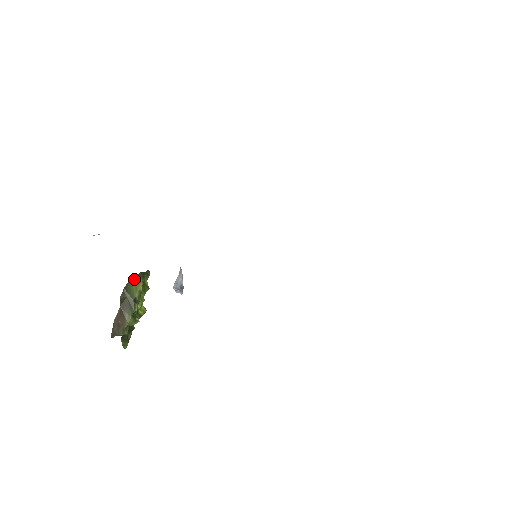
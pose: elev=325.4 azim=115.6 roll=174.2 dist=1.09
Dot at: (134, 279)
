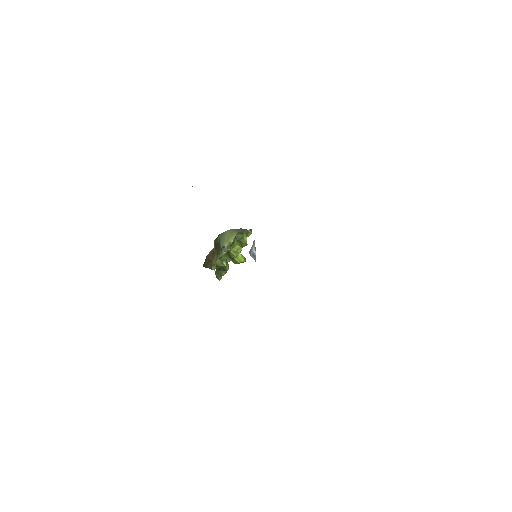
Dot at: (230, 231)
